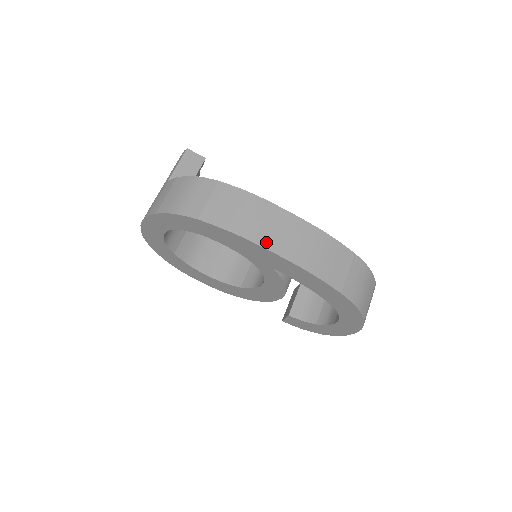
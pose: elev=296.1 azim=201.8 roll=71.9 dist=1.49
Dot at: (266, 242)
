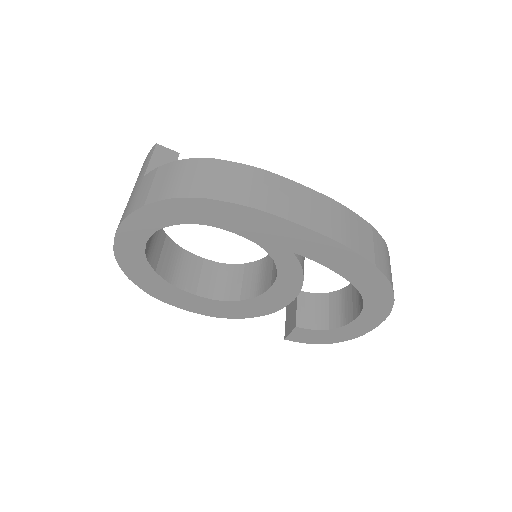
Dot at: (289, 215)
